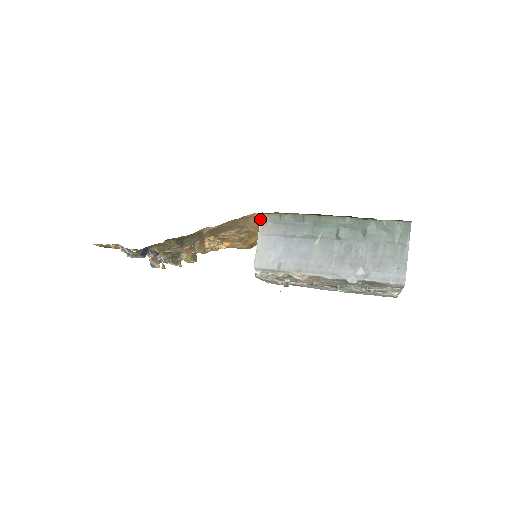
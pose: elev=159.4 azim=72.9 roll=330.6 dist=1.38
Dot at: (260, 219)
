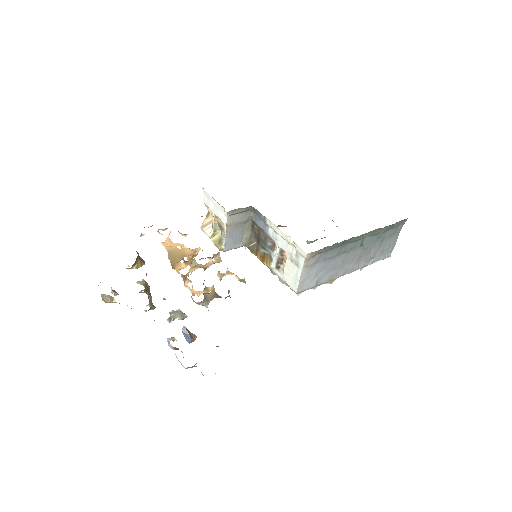
Dot at: occluded
